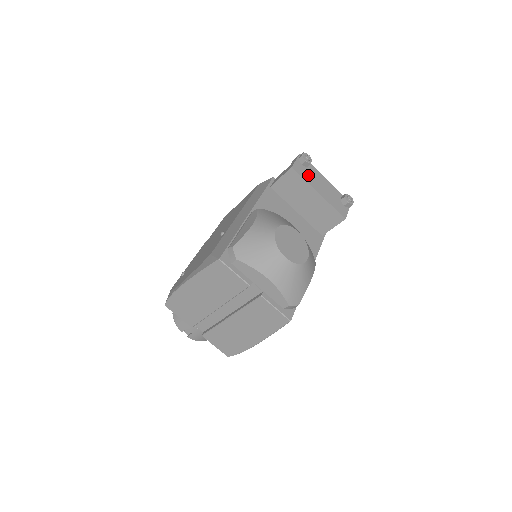
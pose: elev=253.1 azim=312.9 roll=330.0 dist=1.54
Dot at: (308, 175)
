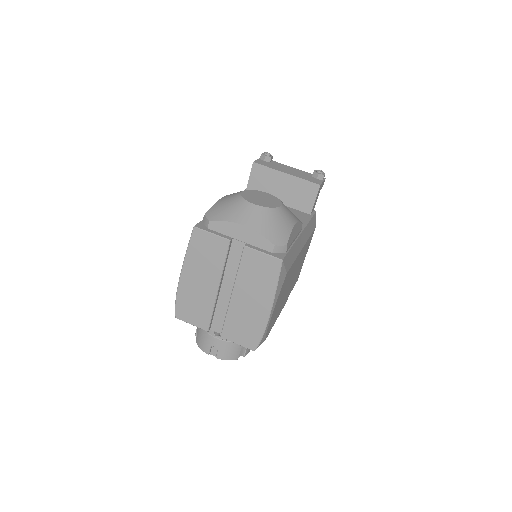
Dot at: (272, 166)
